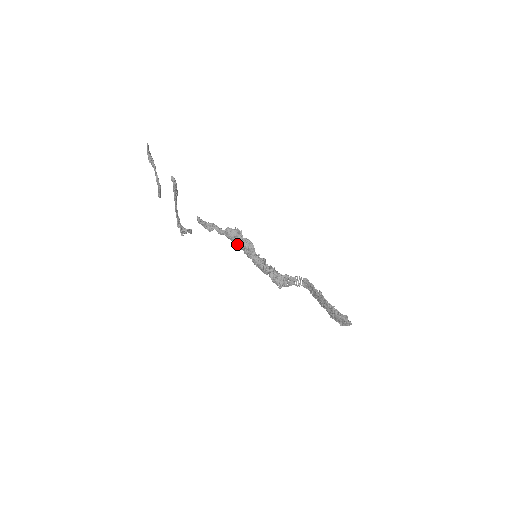
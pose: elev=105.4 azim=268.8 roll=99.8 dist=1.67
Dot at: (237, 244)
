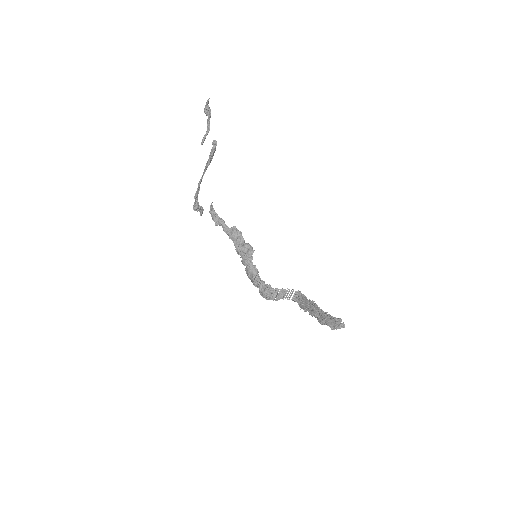
Dot at: (237, 246)
